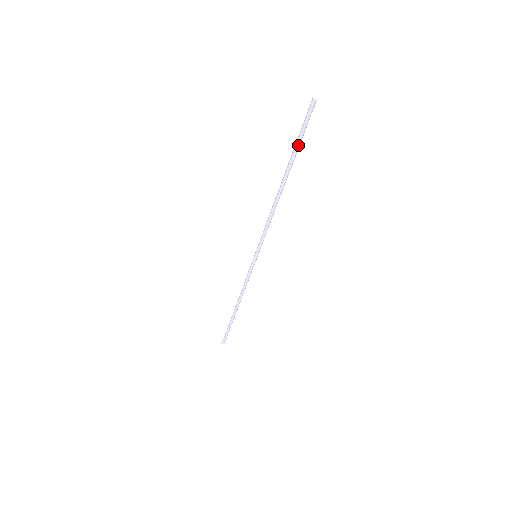
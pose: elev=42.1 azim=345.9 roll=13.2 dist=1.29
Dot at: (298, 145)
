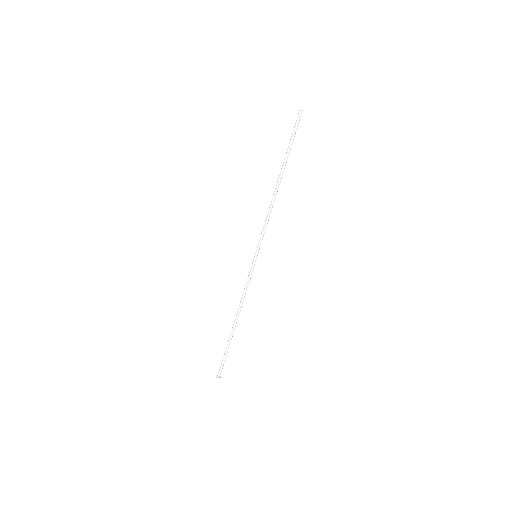
Dot at: (291, 145)
